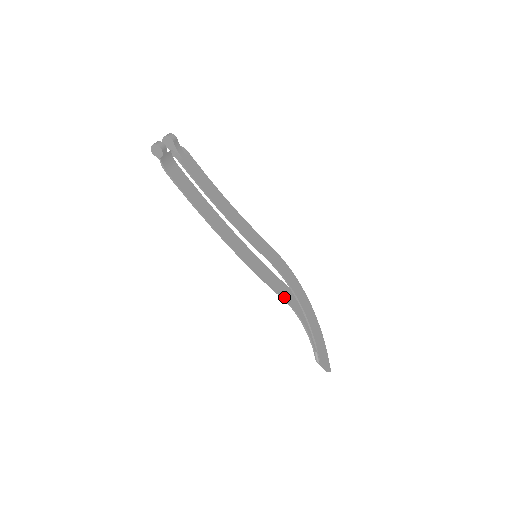
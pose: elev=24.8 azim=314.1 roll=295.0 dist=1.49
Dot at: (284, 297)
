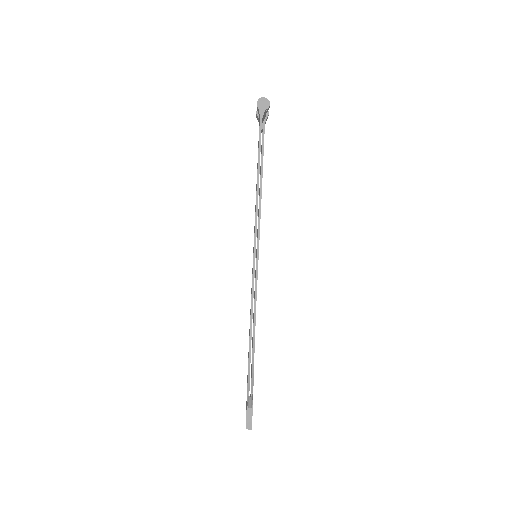
Dot at: (252, 314)
